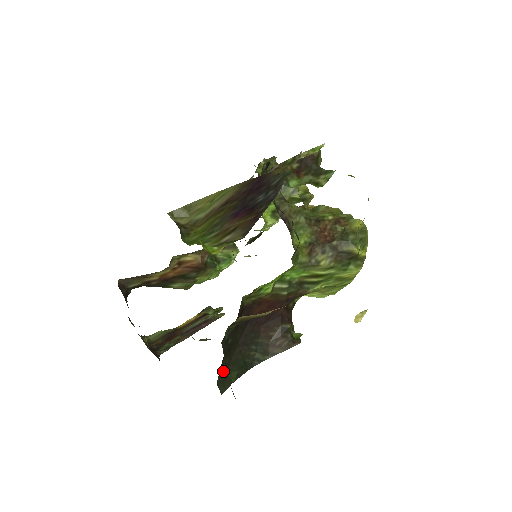
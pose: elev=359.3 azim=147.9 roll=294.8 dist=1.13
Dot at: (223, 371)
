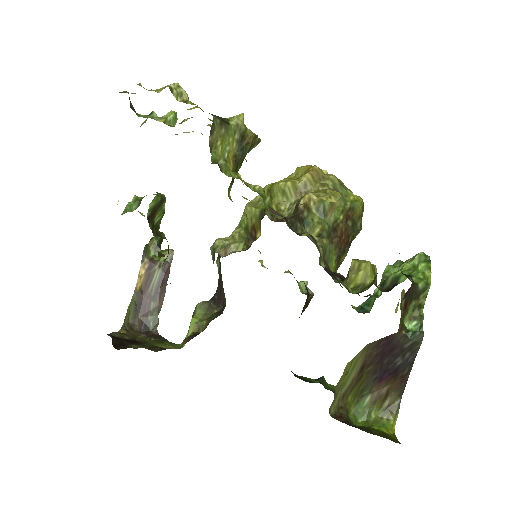
Dot at: occluded
